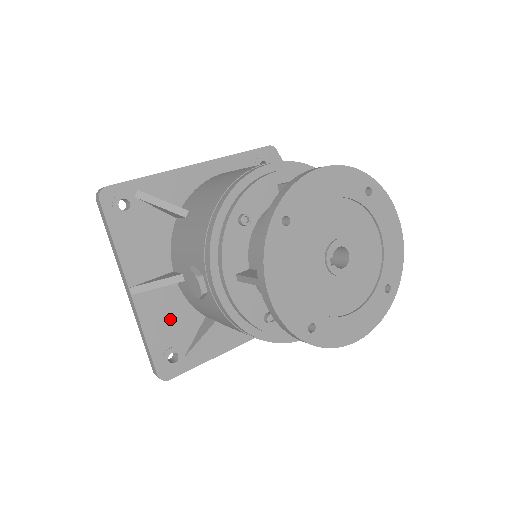
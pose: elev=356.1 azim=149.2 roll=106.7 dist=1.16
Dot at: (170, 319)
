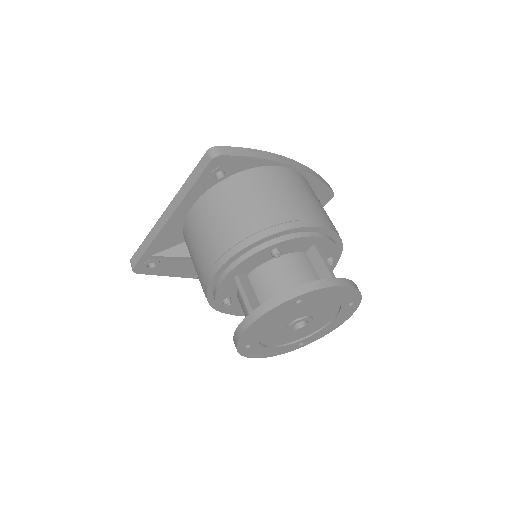
Dot at: occluded
